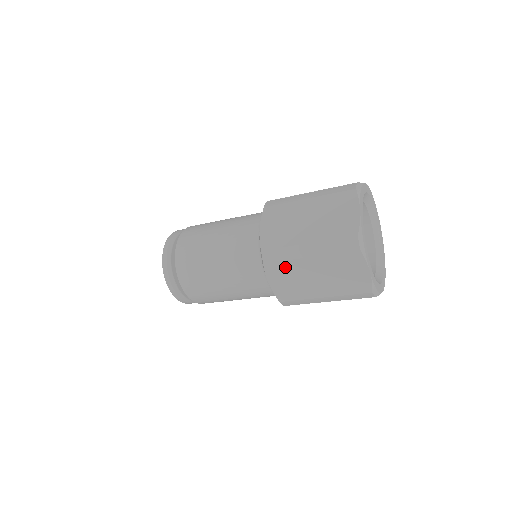
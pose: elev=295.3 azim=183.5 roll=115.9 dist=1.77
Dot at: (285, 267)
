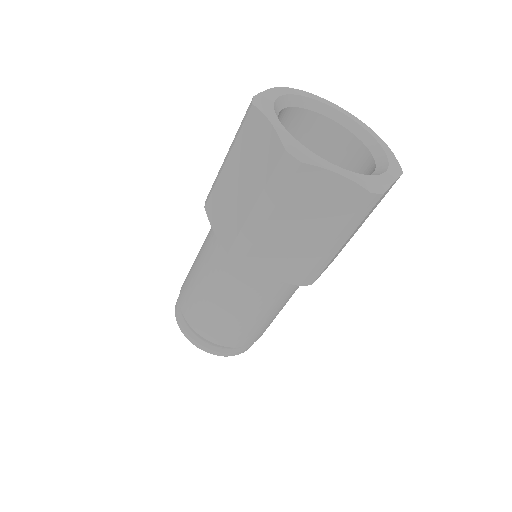
Dot at: (261, 249)
